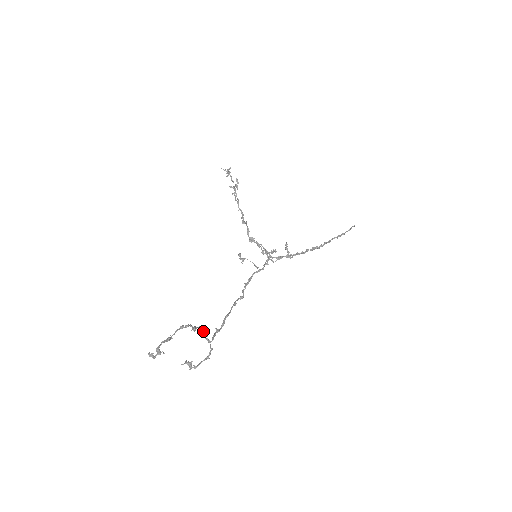
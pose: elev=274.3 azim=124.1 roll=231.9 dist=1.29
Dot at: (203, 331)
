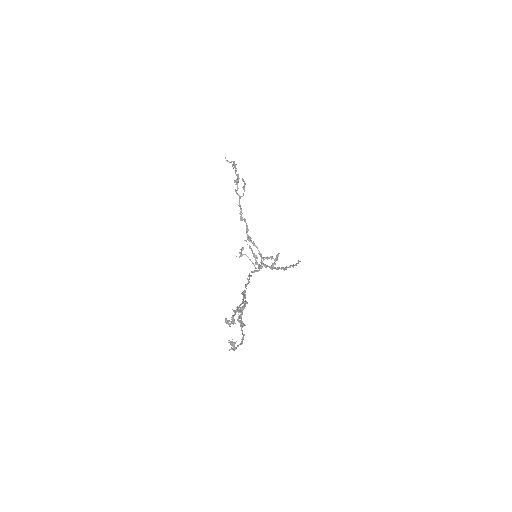
Dot at: (242, 313)
